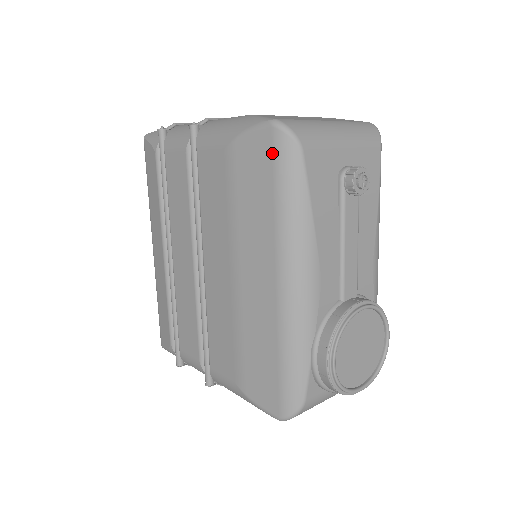
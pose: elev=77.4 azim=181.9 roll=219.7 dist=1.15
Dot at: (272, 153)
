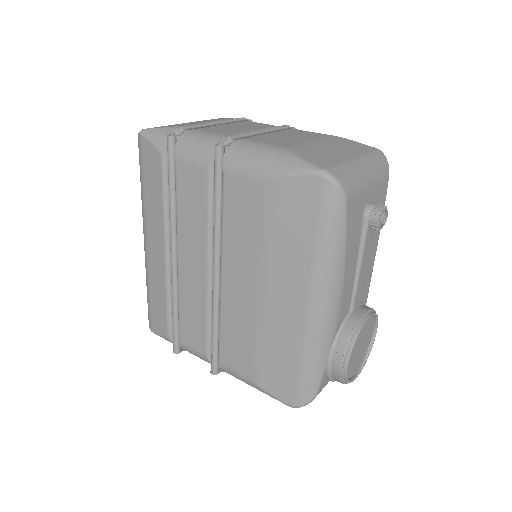
Dot at: (318, 200)
